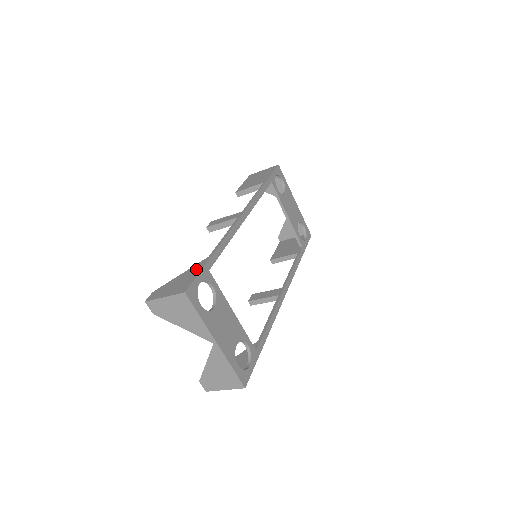
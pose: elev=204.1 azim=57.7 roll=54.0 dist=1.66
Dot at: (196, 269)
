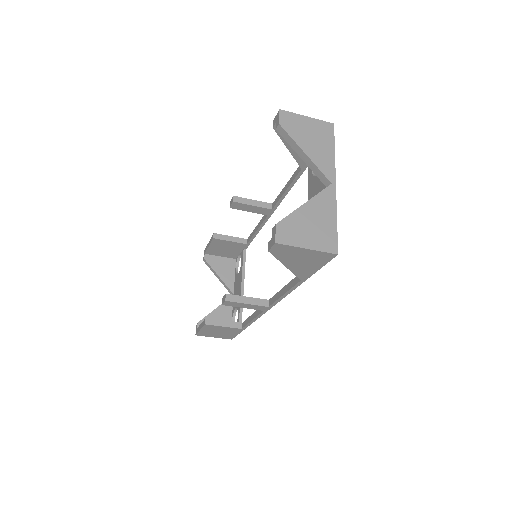
Dot at: occluded
